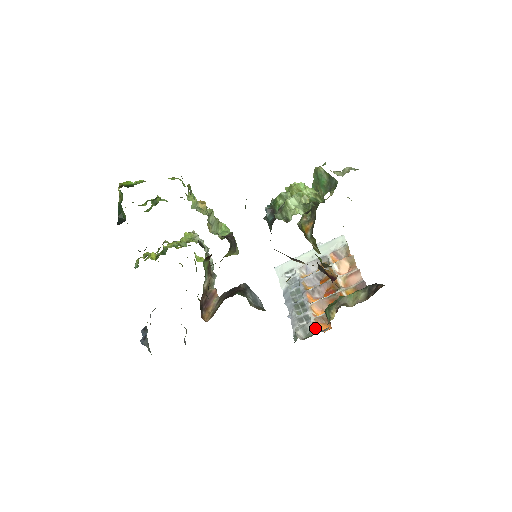
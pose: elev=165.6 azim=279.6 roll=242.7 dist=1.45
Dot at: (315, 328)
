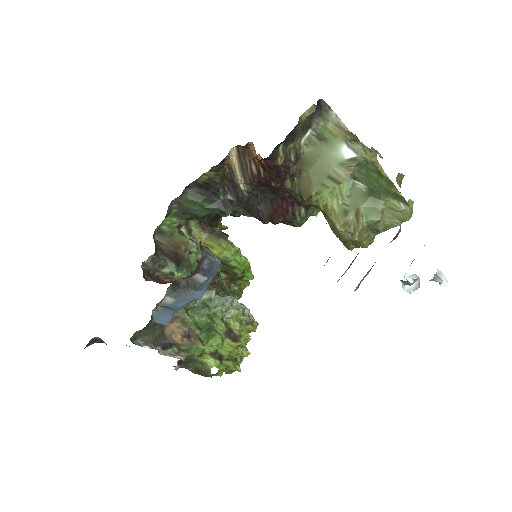
Dot at: occluded
